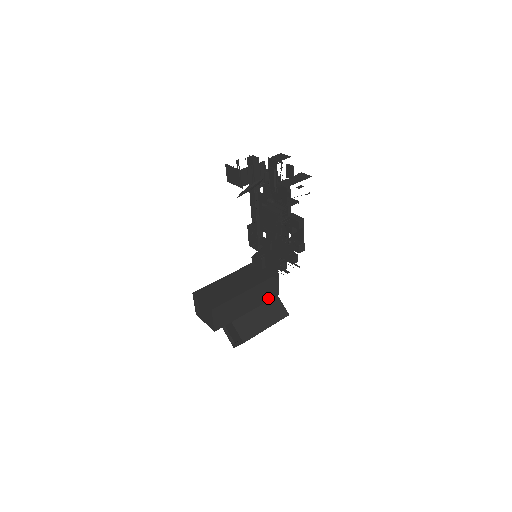
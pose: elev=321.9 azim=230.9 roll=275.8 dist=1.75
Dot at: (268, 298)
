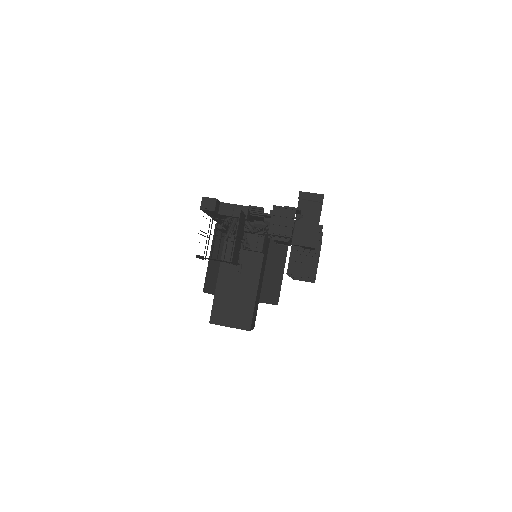
Dot at: (267, 249)
